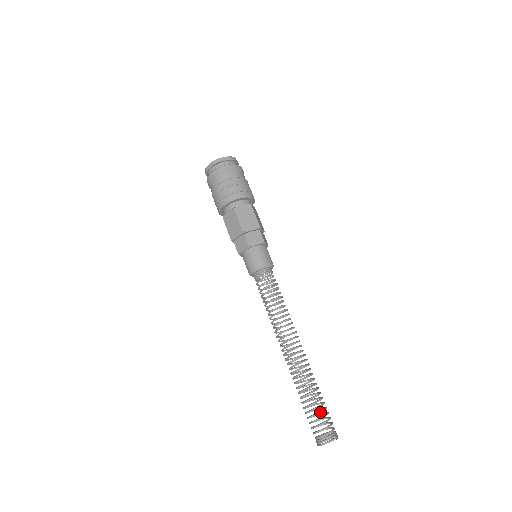
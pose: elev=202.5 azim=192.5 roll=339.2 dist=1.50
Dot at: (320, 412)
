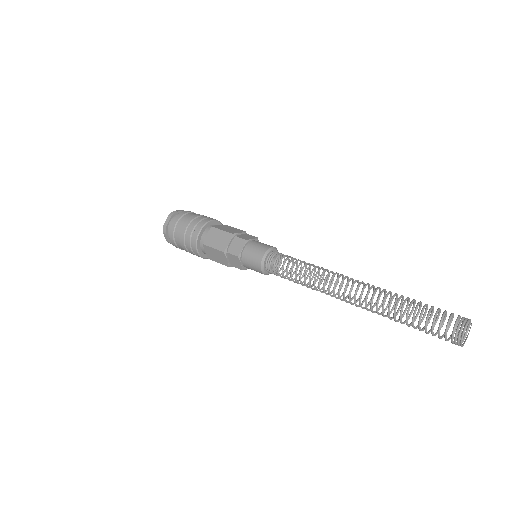
Dot at: (432, 306)
